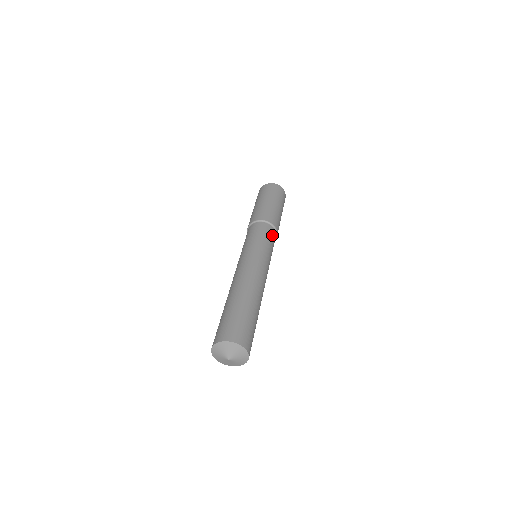
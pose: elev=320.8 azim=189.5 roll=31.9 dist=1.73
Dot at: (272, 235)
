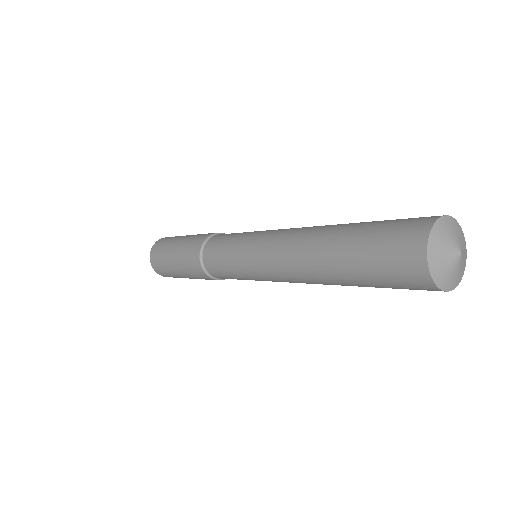
Dot at: occluded
